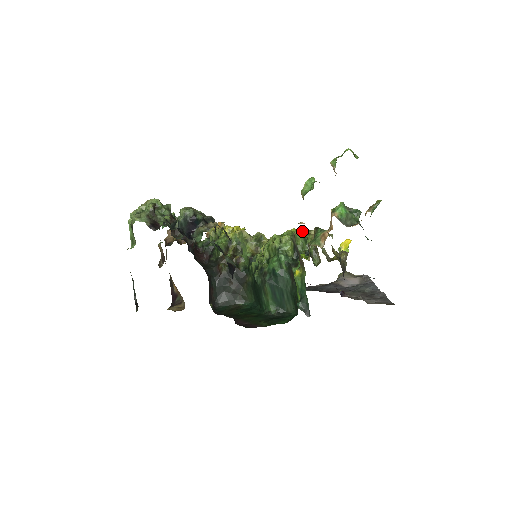
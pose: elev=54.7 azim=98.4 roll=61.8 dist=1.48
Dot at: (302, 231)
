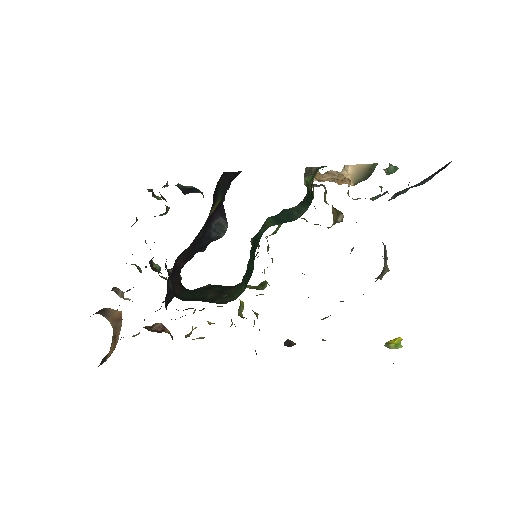
Dot at: occluded
